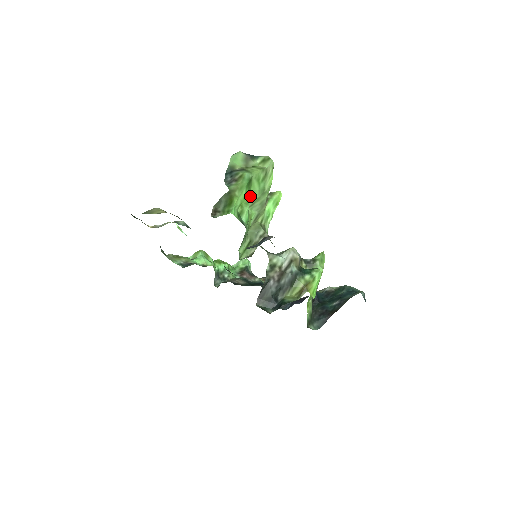
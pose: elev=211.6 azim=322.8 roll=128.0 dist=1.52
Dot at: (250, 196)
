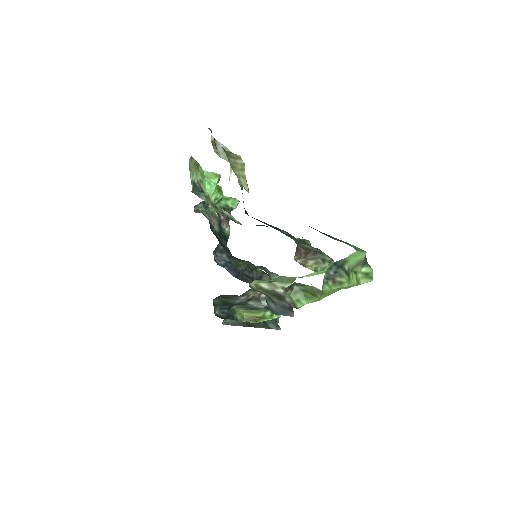
Dot at: occluded
